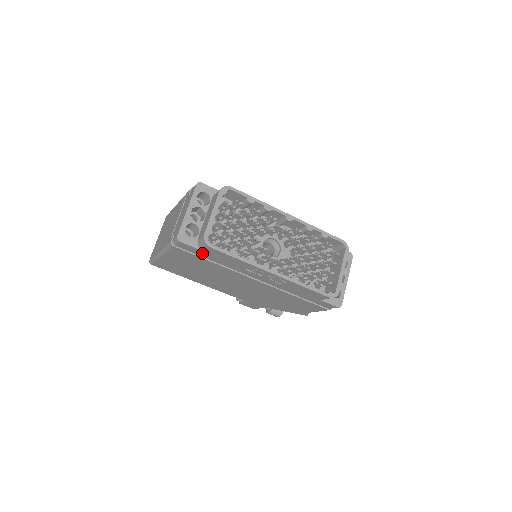
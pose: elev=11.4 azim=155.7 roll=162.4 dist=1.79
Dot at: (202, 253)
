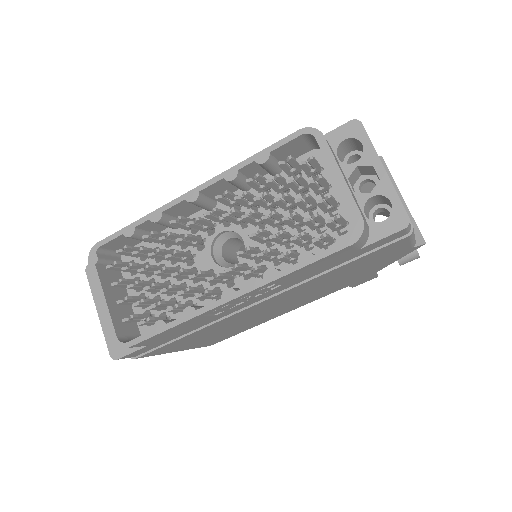
Dot at: (157, 343)
